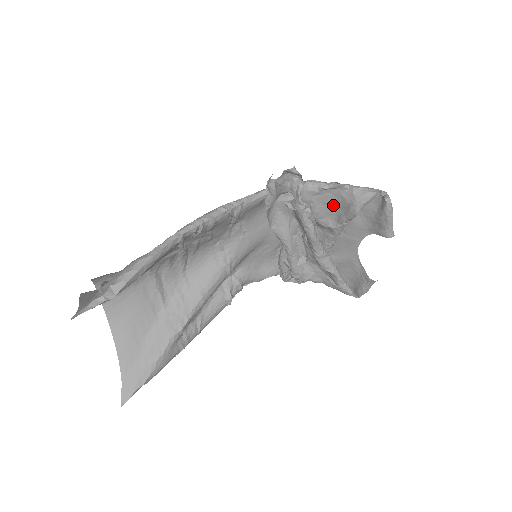
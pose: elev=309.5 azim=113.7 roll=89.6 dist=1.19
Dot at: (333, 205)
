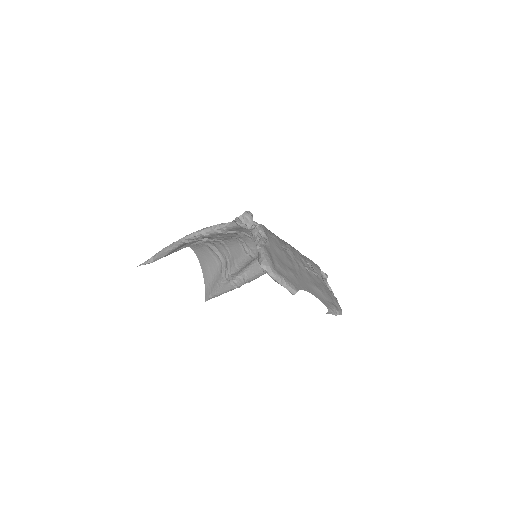
Dot at: occluded
